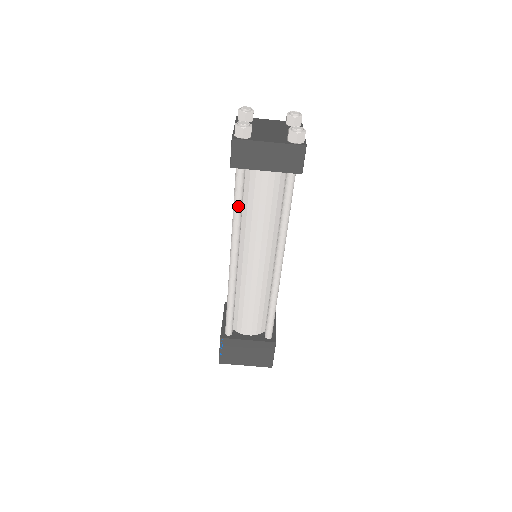
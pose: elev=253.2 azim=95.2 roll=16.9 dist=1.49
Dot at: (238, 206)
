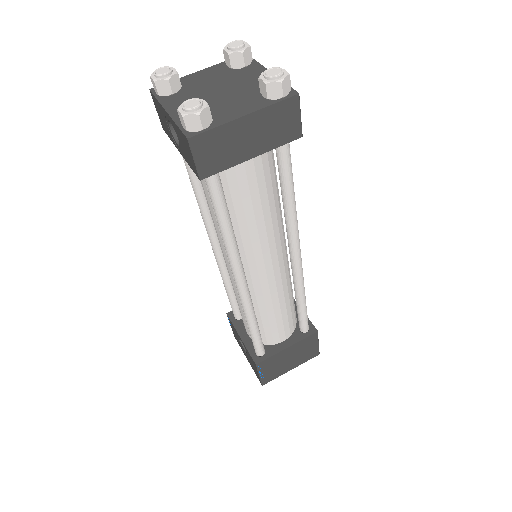
Dot at: (226, 221)
